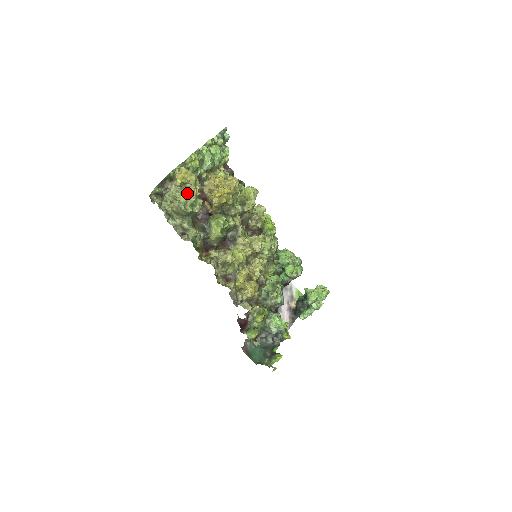
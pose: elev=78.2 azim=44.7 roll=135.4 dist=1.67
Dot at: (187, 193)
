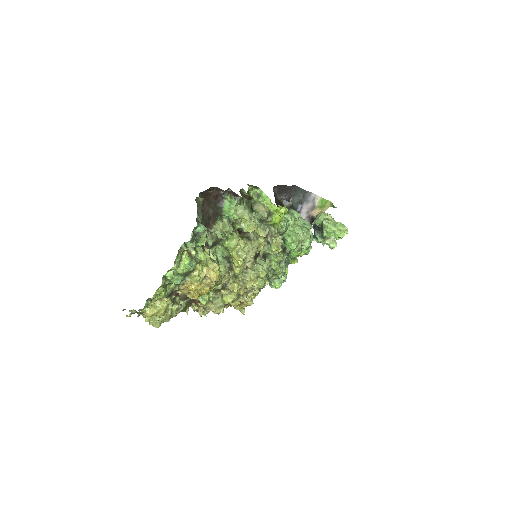
Dot at: (159, 317)
